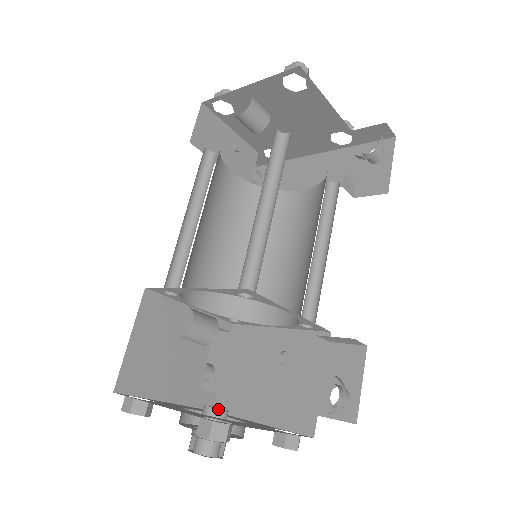
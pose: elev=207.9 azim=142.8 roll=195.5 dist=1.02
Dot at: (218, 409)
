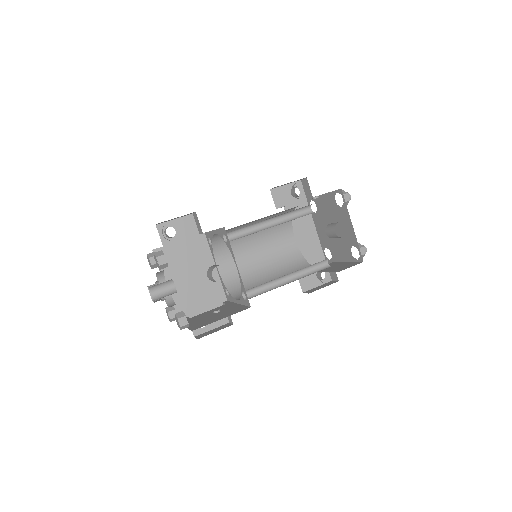
Dot at: occluded
